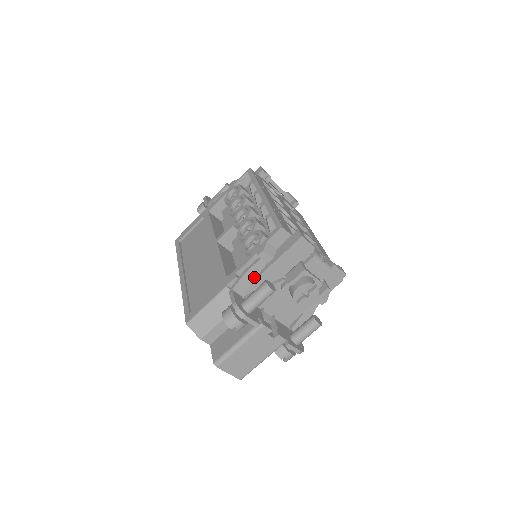
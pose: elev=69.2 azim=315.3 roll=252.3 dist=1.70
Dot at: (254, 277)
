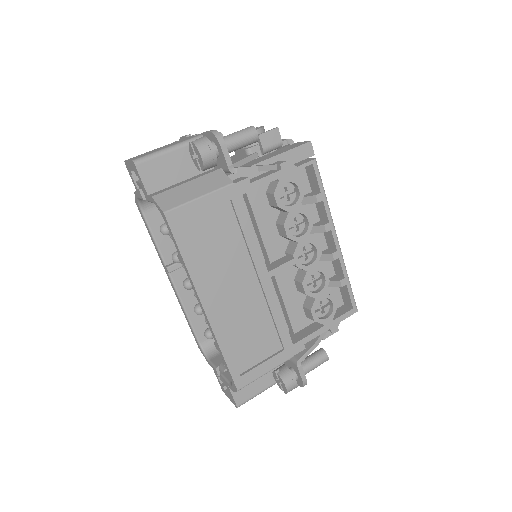
Dot at: occluded
